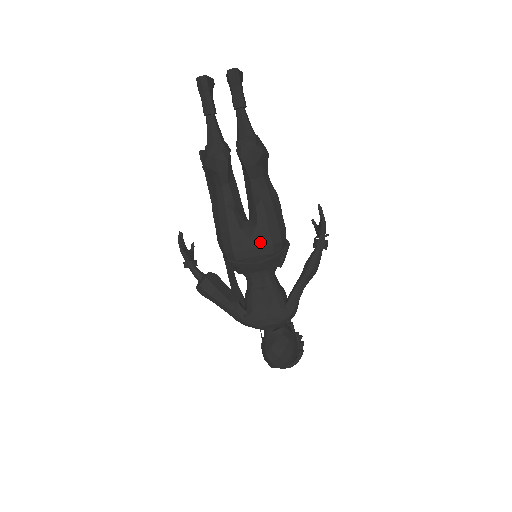
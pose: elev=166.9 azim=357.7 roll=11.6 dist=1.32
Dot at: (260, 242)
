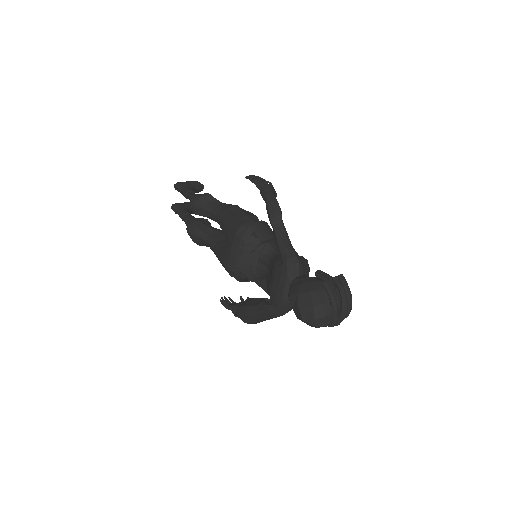
Dot at: (230, 242)
